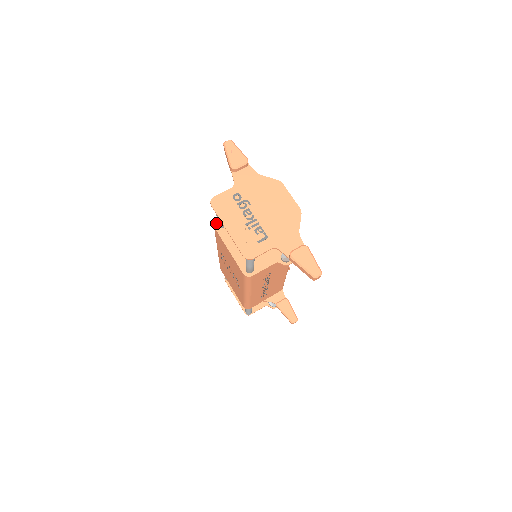
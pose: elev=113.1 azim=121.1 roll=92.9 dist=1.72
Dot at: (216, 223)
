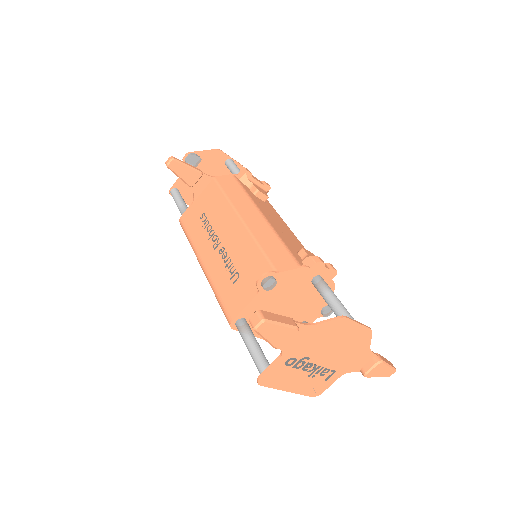
Dot at: (233, 325)
